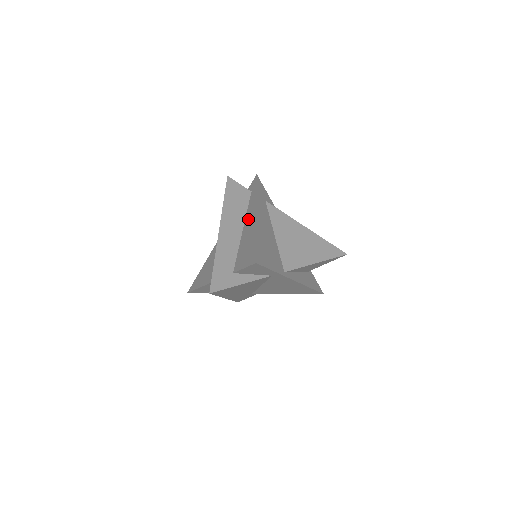
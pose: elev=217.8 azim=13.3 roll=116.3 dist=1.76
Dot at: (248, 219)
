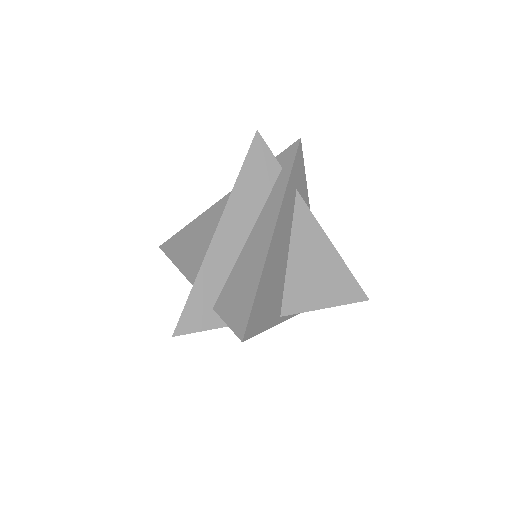
Dot at: (260, 227)
